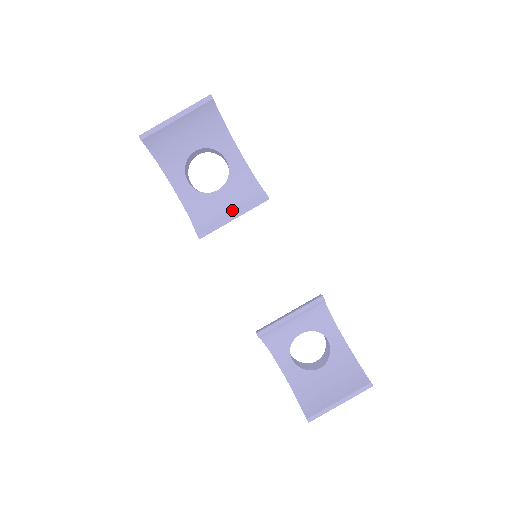
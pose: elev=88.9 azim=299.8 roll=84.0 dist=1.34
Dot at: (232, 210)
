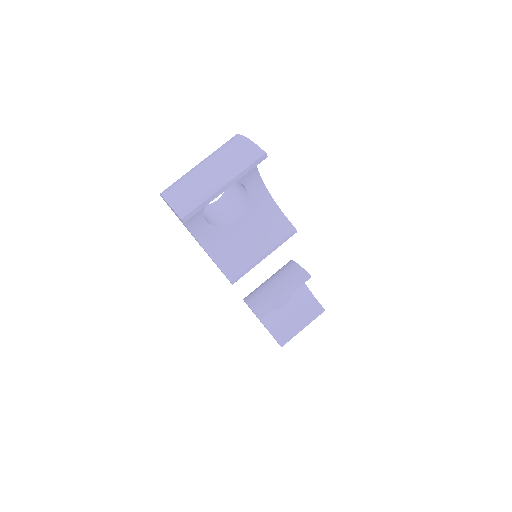
Dot at: (260, 247)
